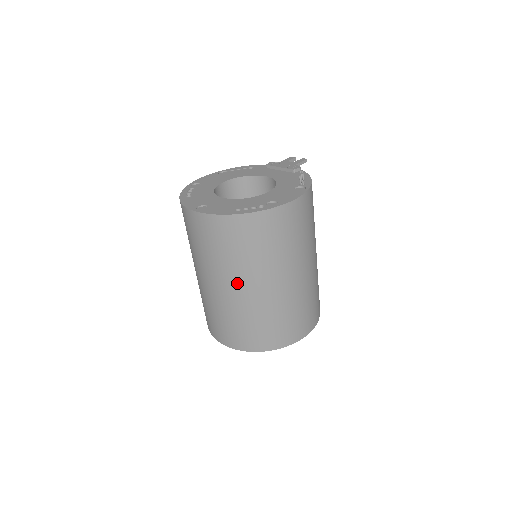
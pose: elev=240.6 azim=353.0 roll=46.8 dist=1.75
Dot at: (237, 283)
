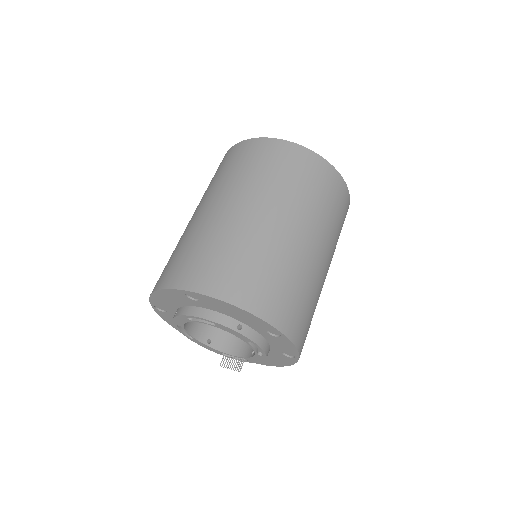
Dot at: (271, 209)
